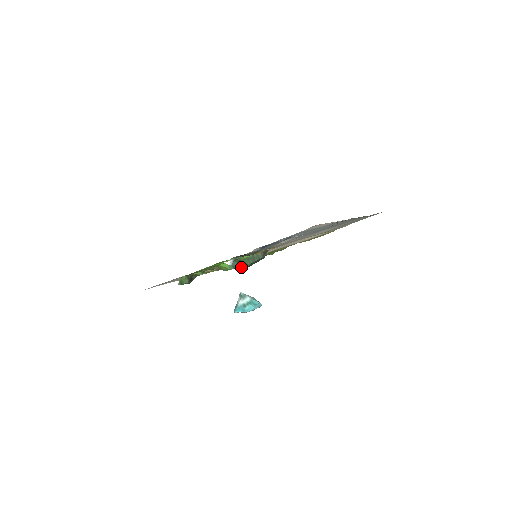
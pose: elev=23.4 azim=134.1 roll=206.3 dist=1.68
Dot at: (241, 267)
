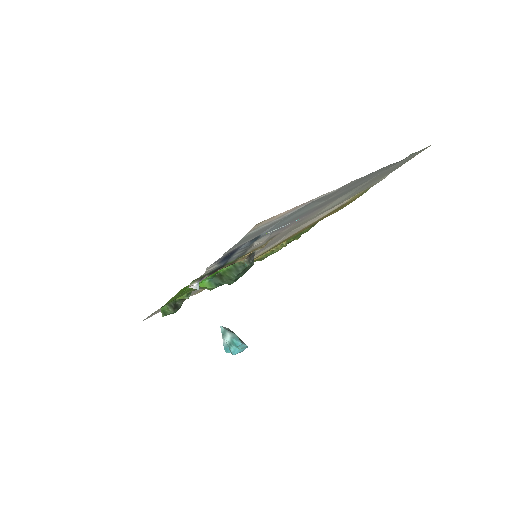
Dot at: (225, 283)
